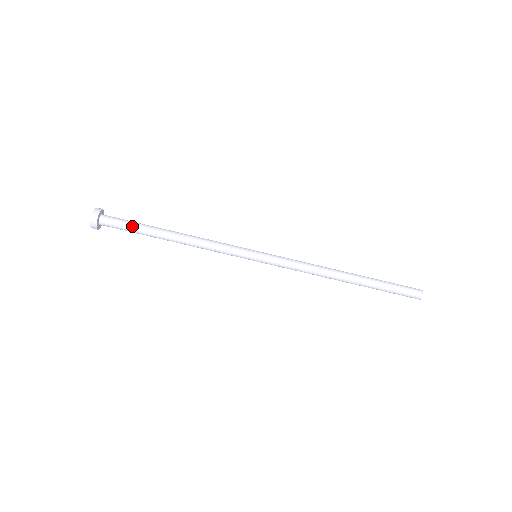
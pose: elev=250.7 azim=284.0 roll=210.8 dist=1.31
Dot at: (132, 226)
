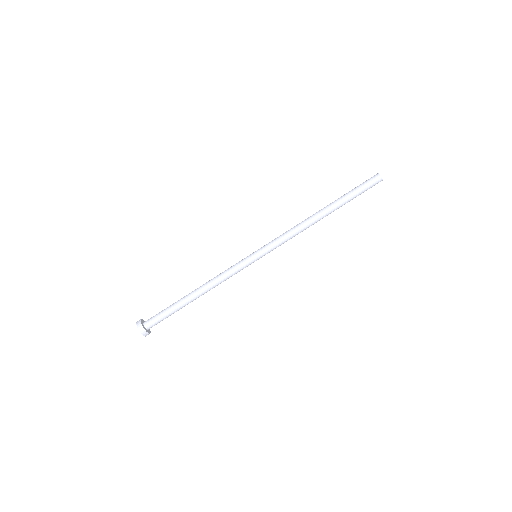
Dot at: (166, 309)
